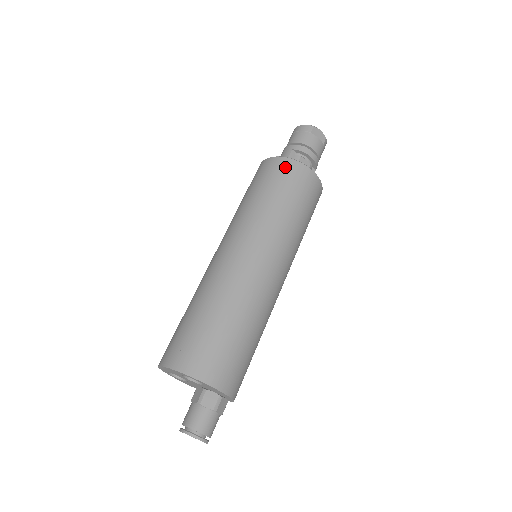
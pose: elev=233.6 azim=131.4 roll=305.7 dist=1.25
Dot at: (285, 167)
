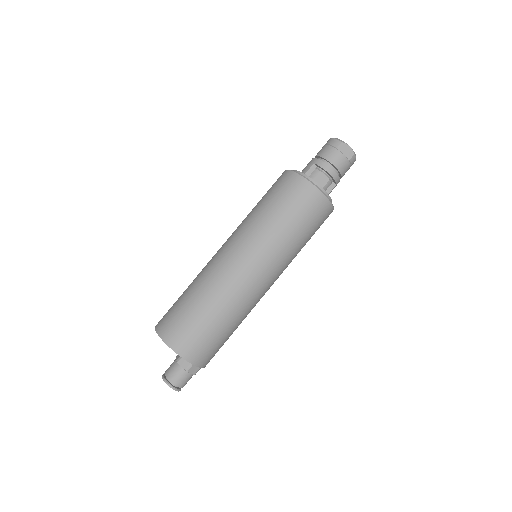
Dot at: (293, 183)
